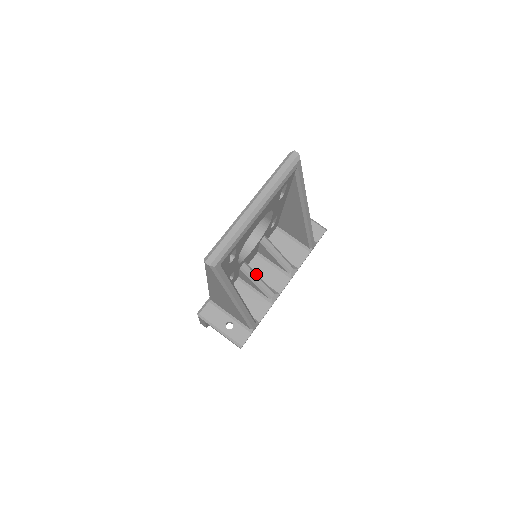
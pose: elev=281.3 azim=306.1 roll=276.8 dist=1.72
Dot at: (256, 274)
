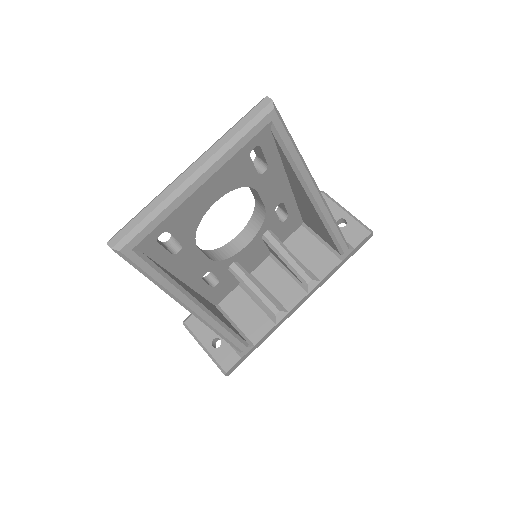
Dot at: (253, 280)
